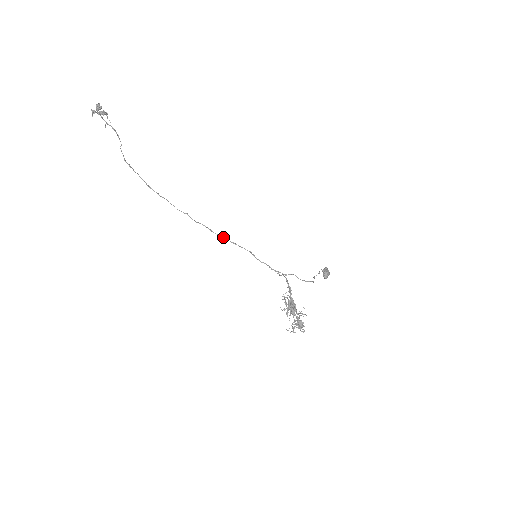
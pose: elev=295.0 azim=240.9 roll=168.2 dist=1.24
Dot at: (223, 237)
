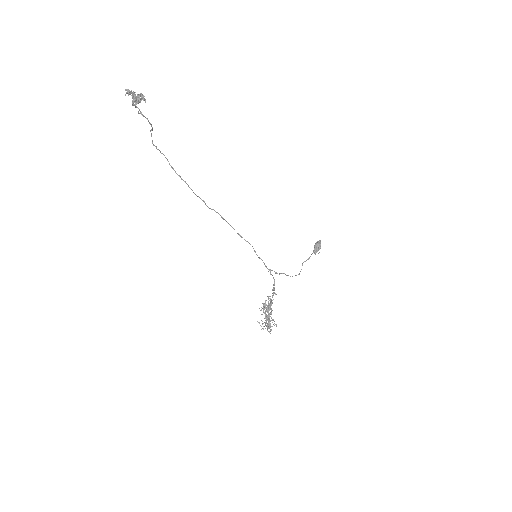
Dot at: (232, 227)
